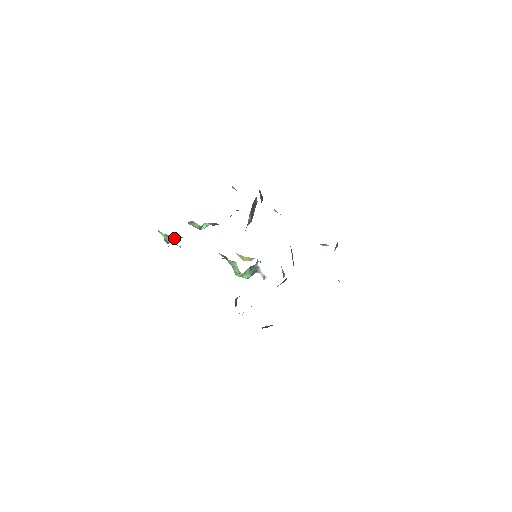
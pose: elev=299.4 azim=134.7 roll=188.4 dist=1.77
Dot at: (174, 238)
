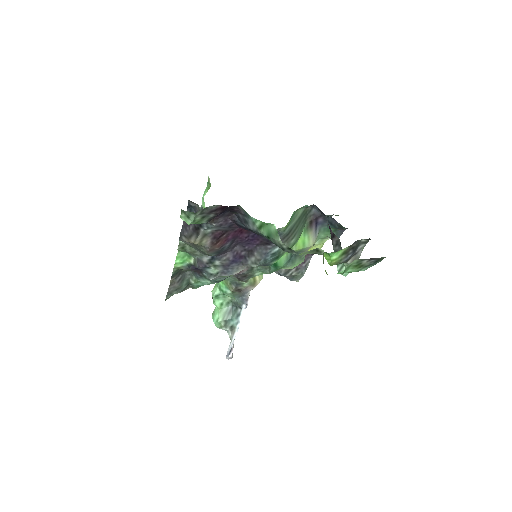
Dot at: occluded
